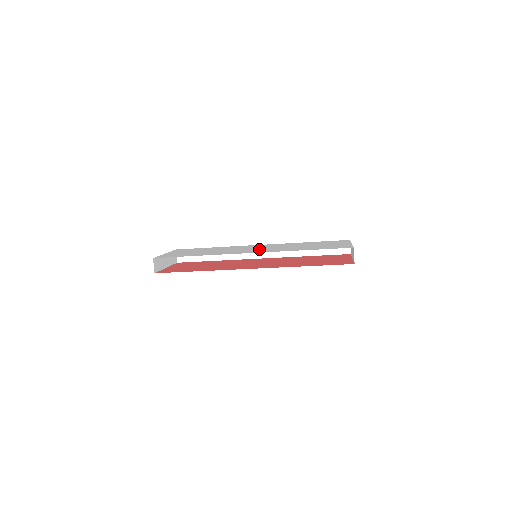
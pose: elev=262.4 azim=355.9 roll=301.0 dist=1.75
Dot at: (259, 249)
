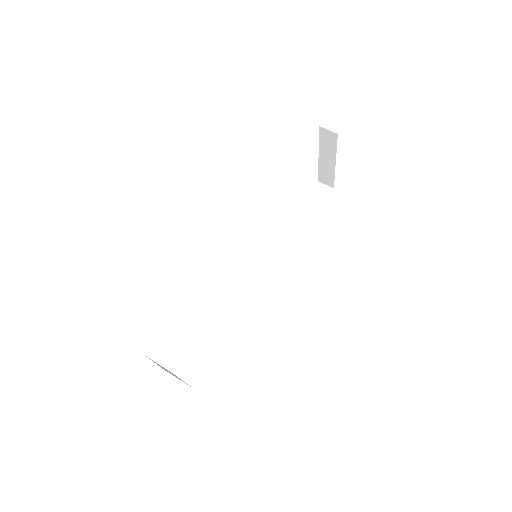
Dot at: occluded
